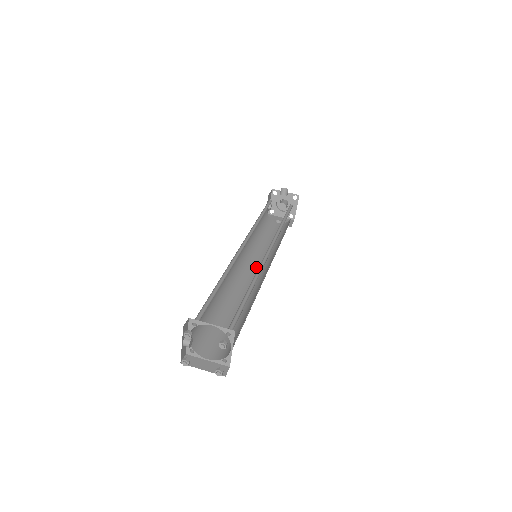
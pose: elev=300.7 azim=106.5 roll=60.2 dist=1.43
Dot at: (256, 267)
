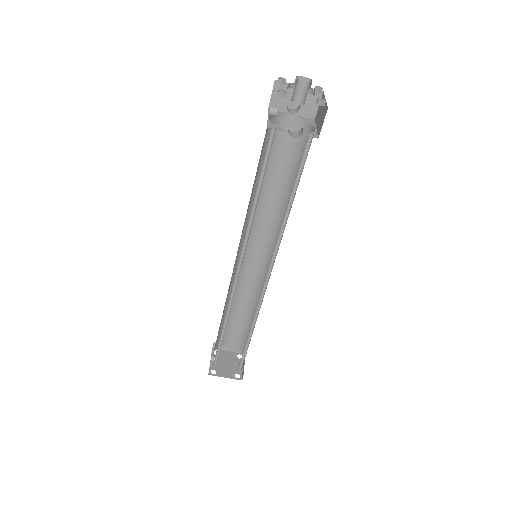
Dot at: (259, 240)
